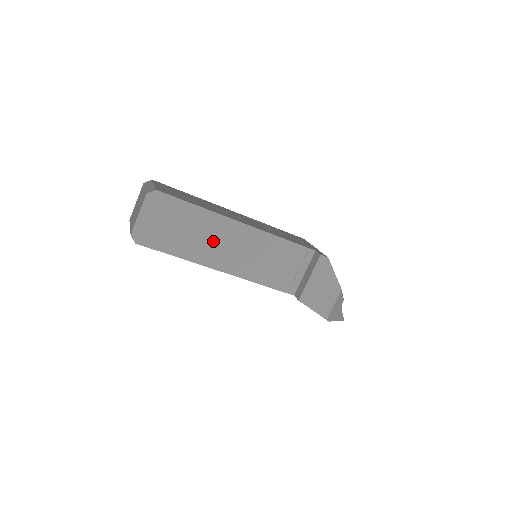
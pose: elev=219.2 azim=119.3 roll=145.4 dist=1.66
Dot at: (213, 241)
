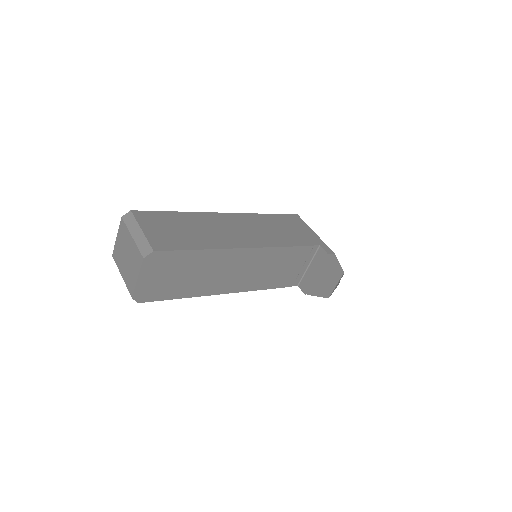
Dot at: (219, 273)
